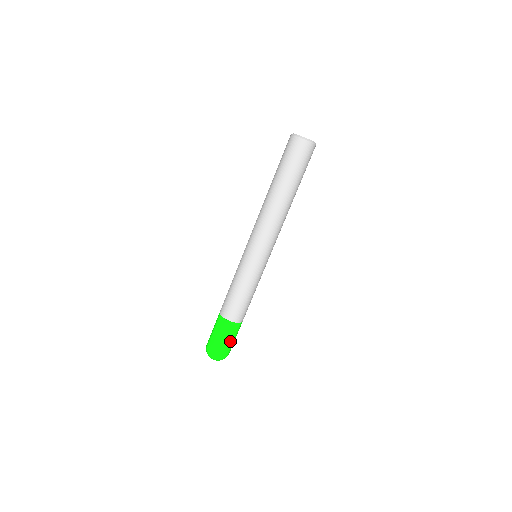
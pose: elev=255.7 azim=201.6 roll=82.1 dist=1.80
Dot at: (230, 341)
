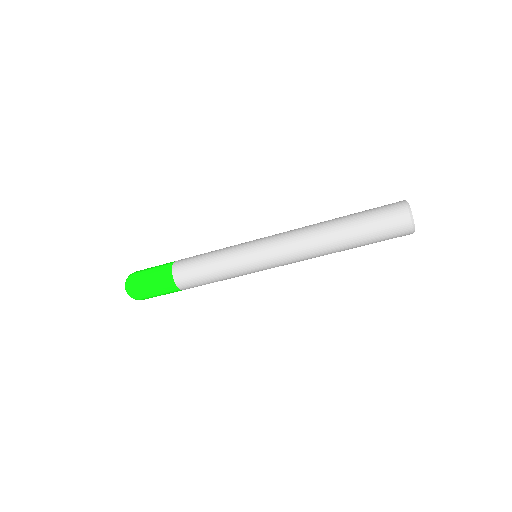
Dot at: (157, 295)
